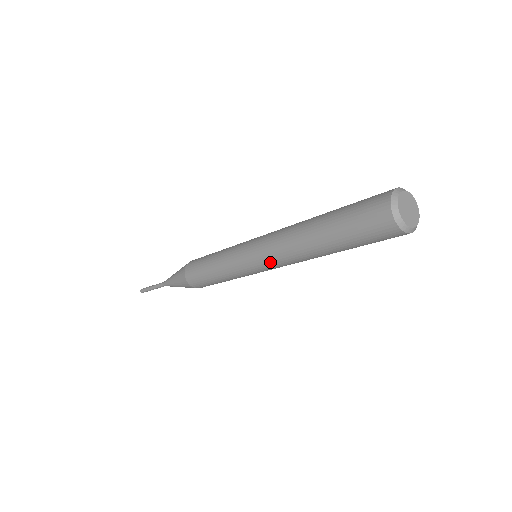
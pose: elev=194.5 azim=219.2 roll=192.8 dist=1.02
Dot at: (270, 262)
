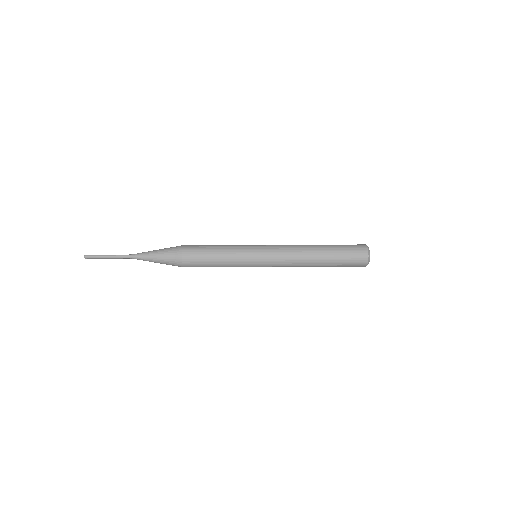
Dot at: occluded
